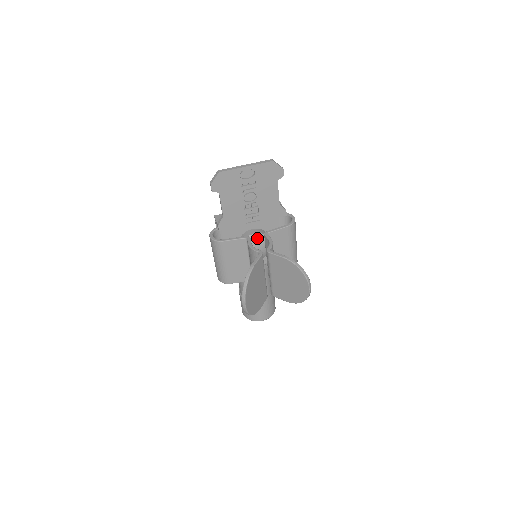
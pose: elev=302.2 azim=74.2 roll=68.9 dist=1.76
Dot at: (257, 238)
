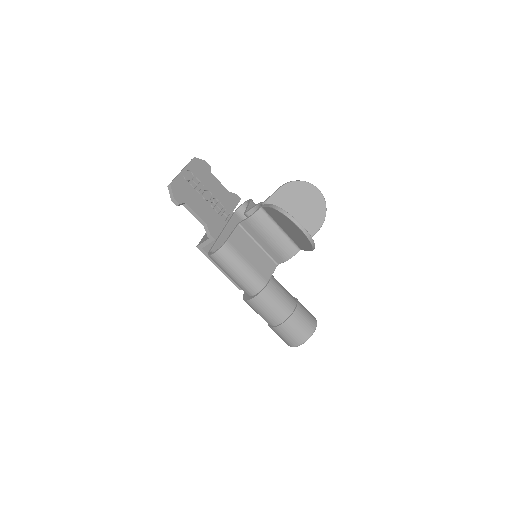
Dot at: occluded
